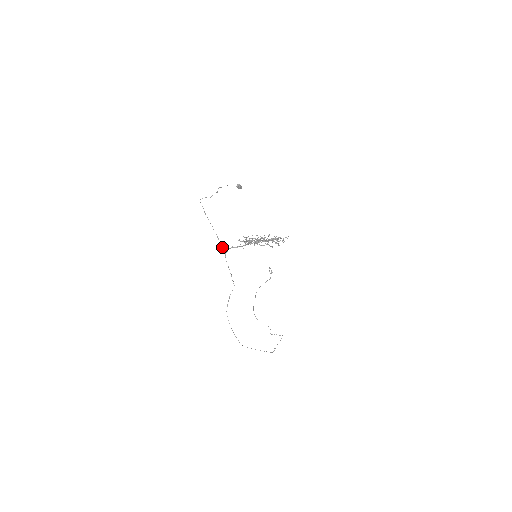
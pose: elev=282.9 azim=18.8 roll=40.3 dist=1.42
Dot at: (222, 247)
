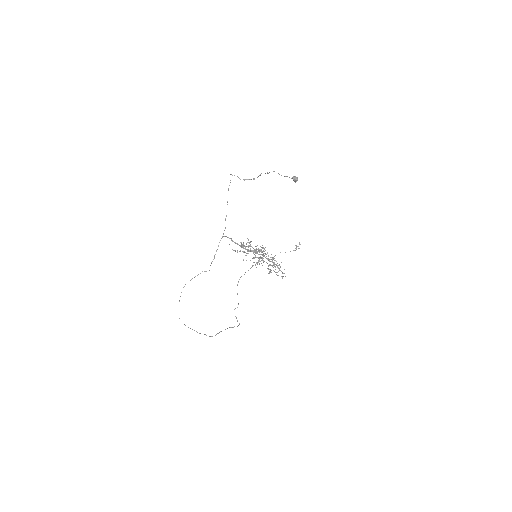
Dot at: (225, 228)
